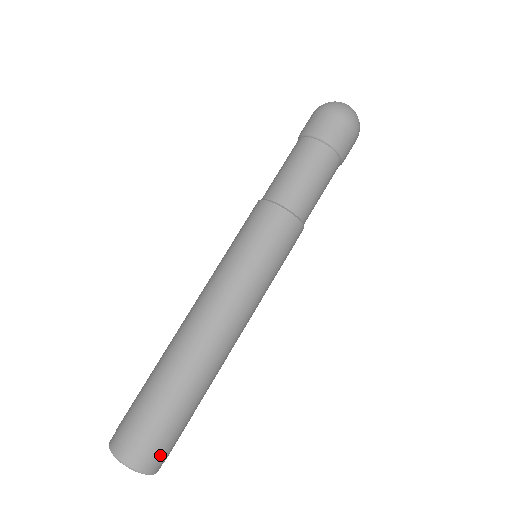
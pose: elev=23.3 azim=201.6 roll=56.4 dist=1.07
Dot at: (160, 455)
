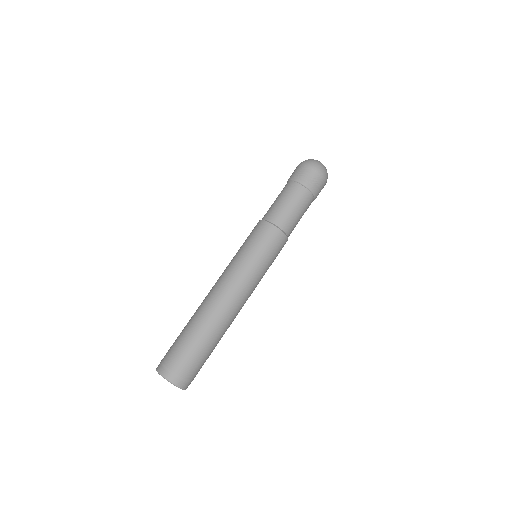
Dot at: (192, 378)
